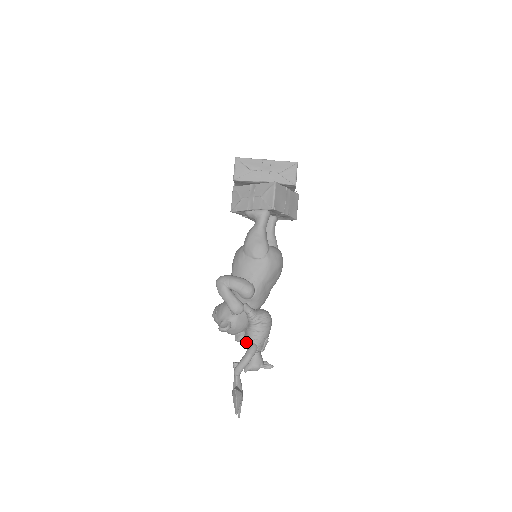
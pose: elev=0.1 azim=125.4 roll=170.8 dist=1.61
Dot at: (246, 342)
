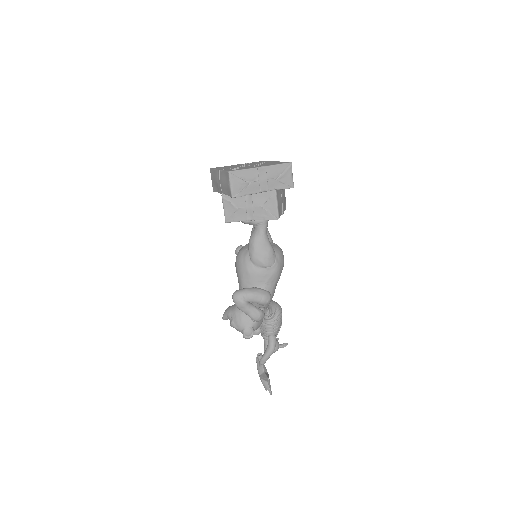
Dot at: (263, 334)
